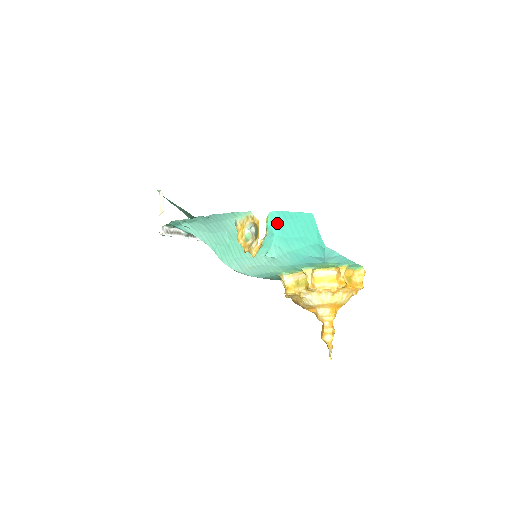
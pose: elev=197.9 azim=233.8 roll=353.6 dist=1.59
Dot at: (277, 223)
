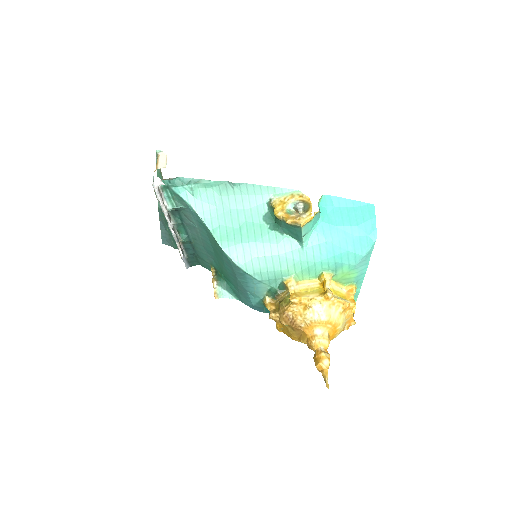
Dot at: (327, 208)
